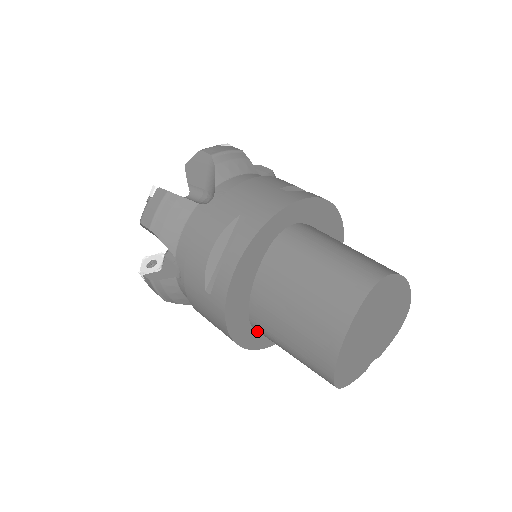
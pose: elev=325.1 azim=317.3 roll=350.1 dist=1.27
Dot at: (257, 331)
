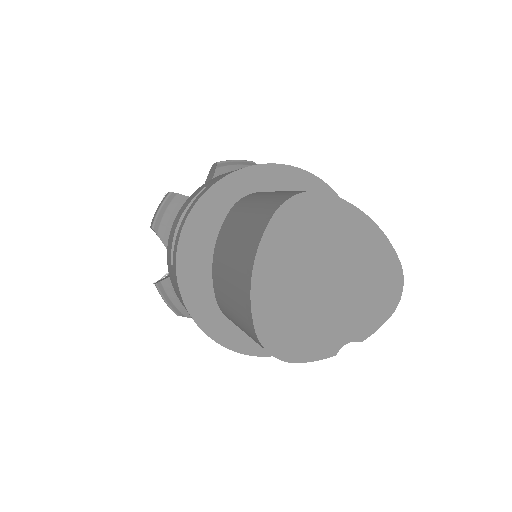
Dot at: (234, 324)
